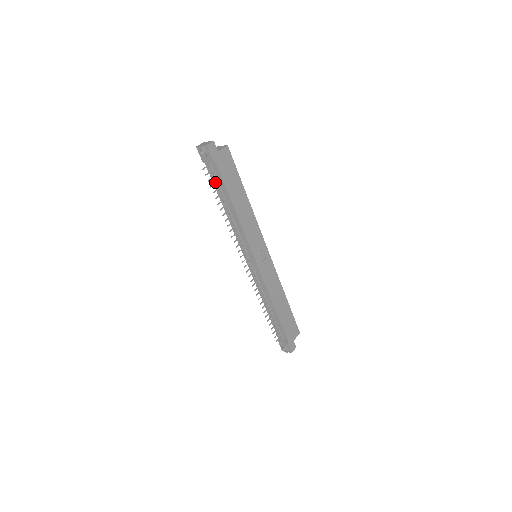
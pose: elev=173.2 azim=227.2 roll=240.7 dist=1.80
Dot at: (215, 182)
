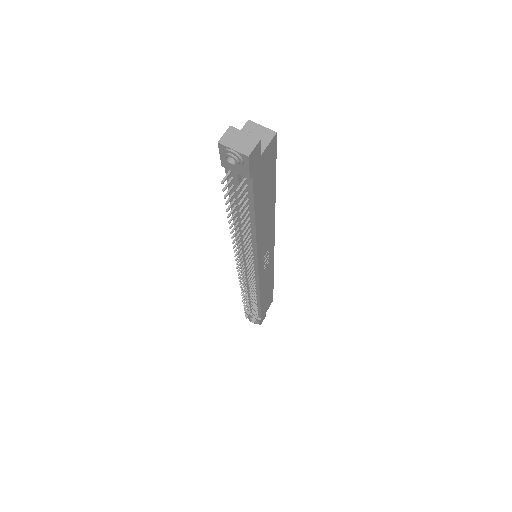
Dot at: (234, 191)
